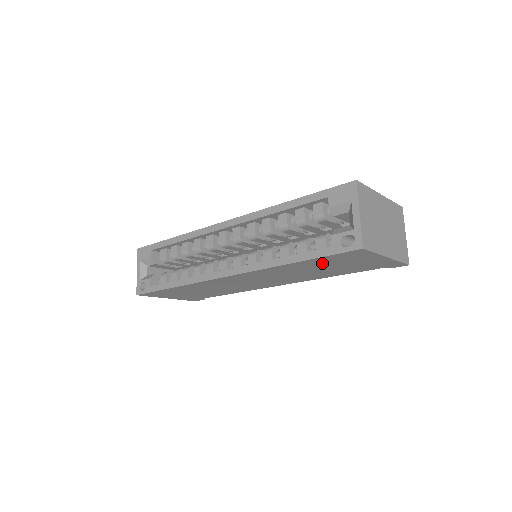
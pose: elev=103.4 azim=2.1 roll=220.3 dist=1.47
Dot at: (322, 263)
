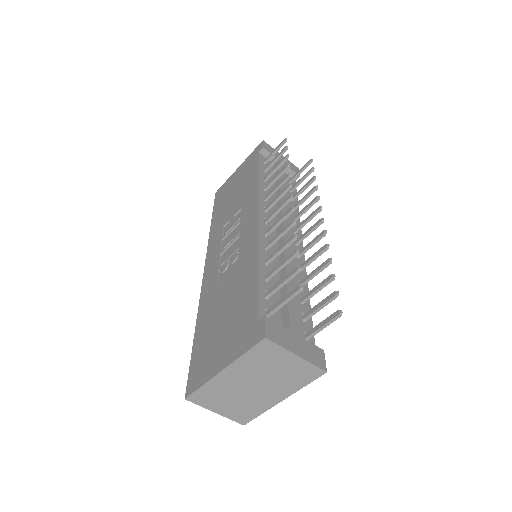
Dot at: occluded
